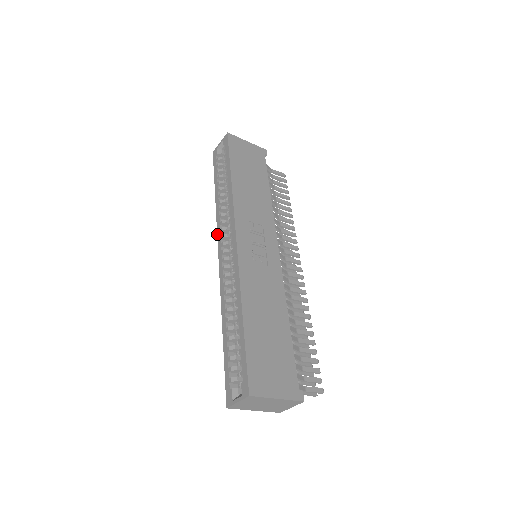
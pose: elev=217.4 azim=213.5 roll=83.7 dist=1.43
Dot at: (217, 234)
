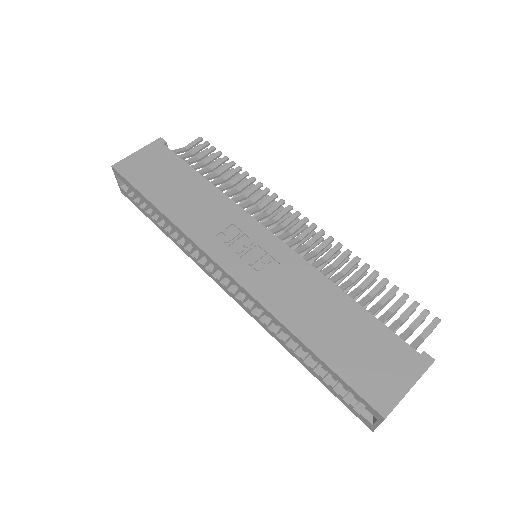
Dot at: occluded
